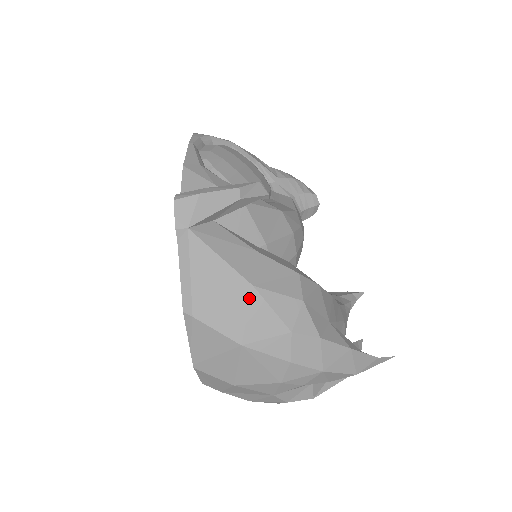
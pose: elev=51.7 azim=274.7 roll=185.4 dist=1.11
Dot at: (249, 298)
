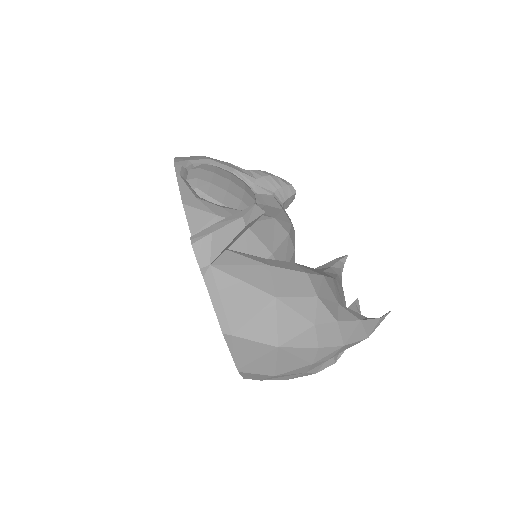
Dot at: (275, 308)
